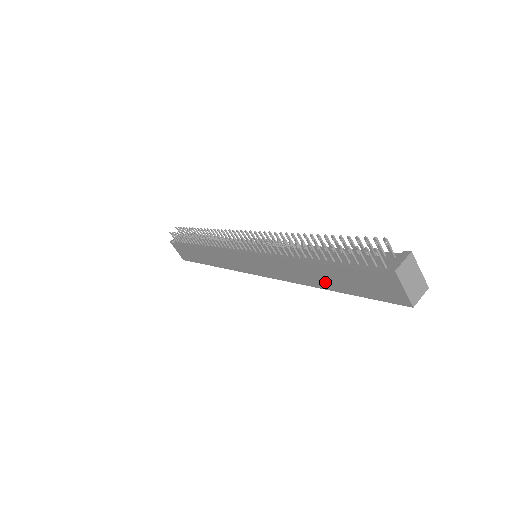
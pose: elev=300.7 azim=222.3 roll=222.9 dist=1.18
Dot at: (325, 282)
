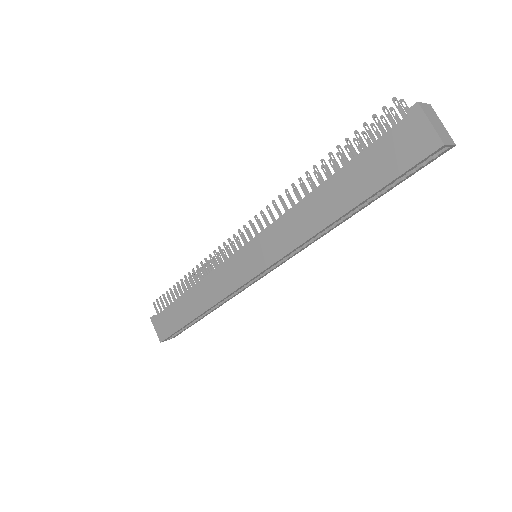
Dot at: (340, 203)
